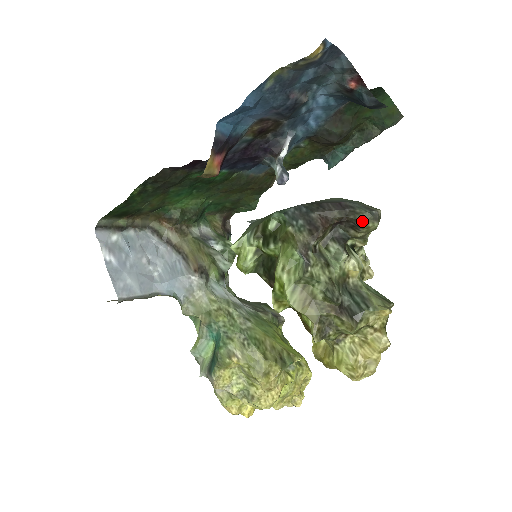
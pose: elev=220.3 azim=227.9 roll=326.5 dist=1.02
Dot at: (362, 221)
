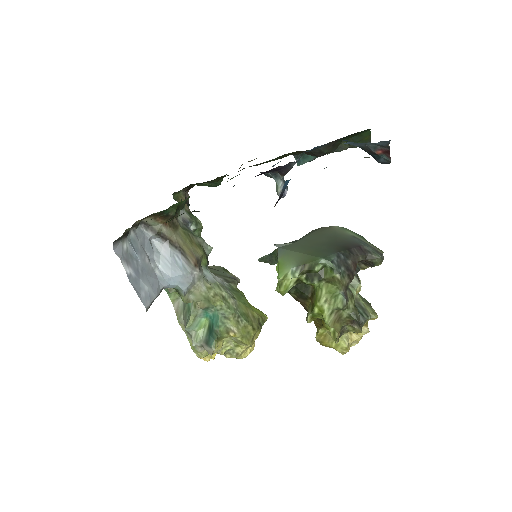
Dot at: (376, 263)
